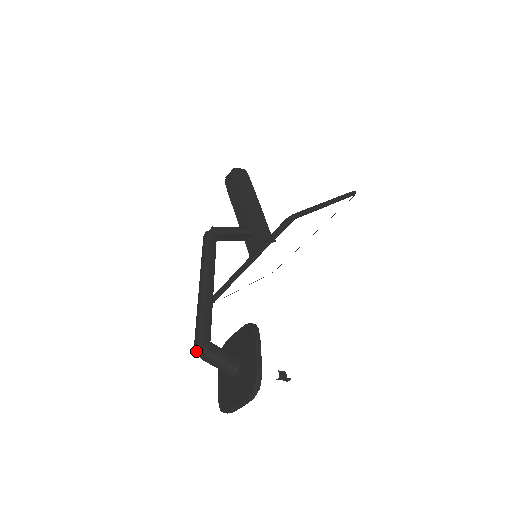
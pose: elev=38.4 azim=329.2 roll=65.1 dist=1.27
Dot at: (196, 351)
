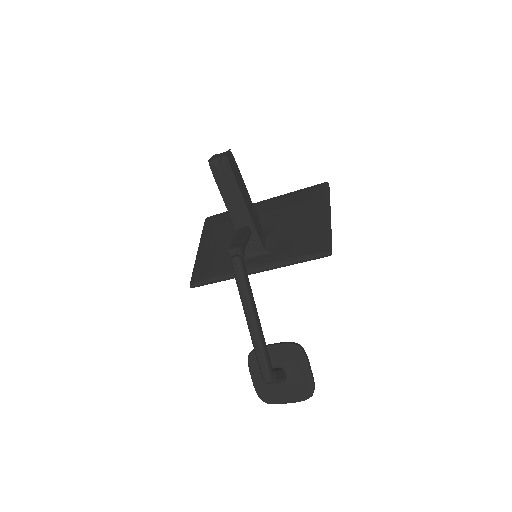
Dot at: (268, 383)
